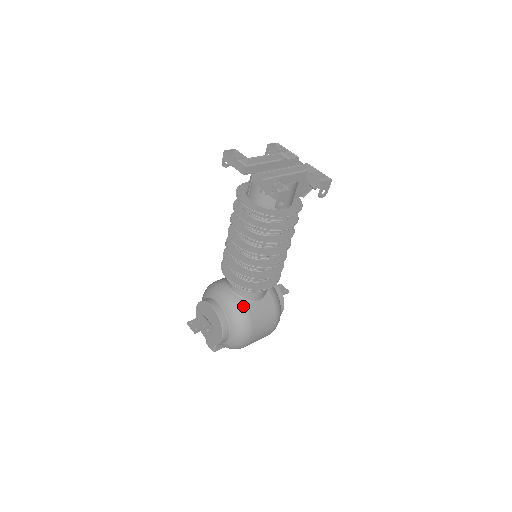
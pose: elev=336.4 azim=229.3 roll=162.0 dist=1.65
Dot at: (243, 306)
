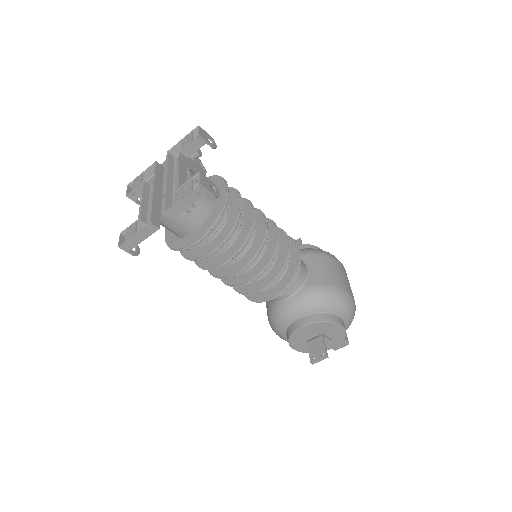
Dot at: (311, 289)
